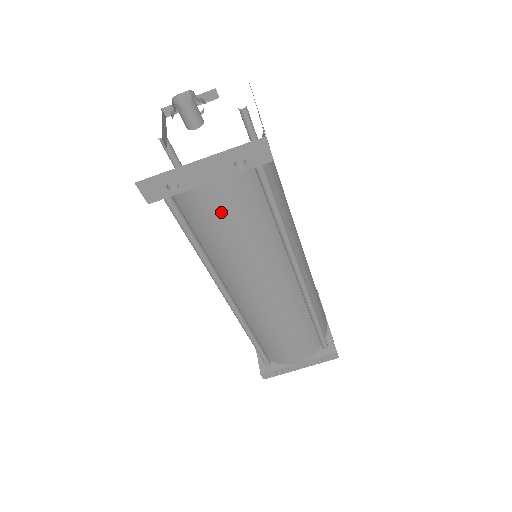
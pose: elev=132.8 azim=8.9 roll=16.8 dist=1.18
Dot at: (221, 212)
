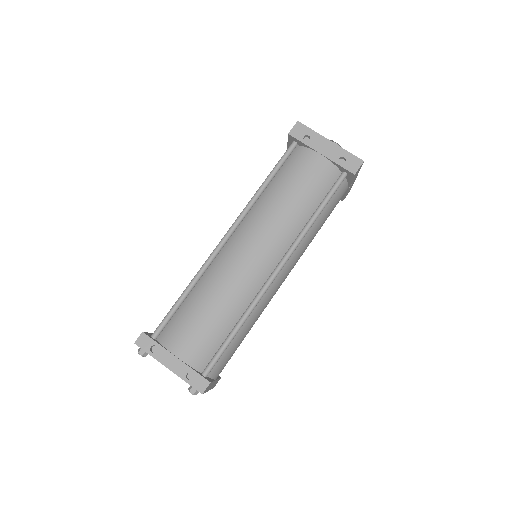
Dot at: (305, 172)
